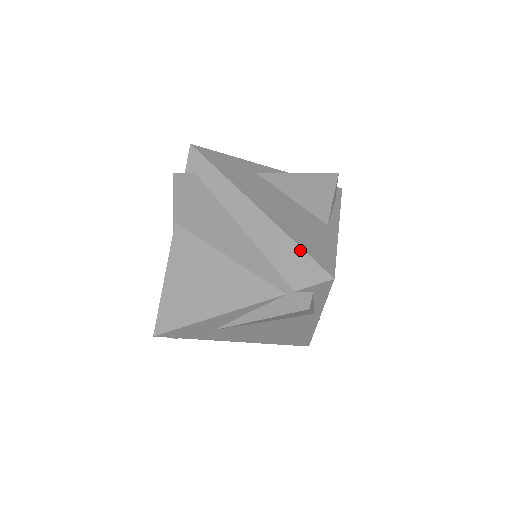
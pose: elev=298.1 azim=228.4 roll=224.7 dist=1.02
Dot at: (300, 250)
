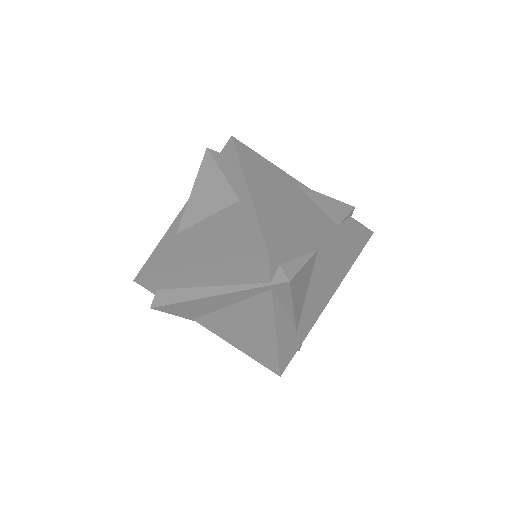
Dot at: (235, 262)
